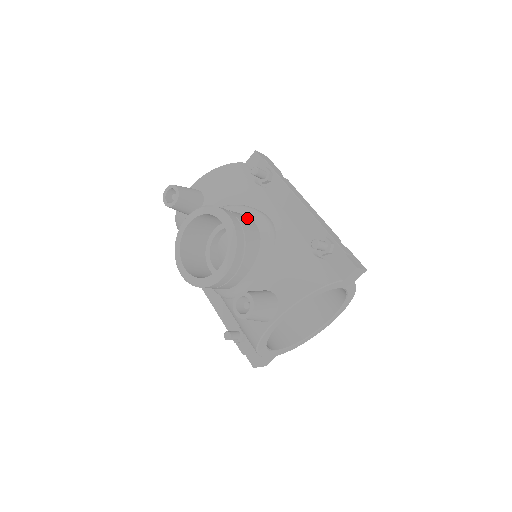
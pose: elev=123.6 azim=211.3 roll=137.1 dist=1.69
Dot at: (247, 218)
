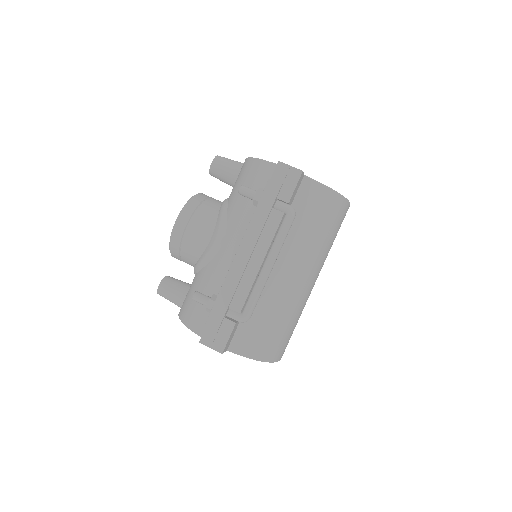
Dot at: (207, 229)
